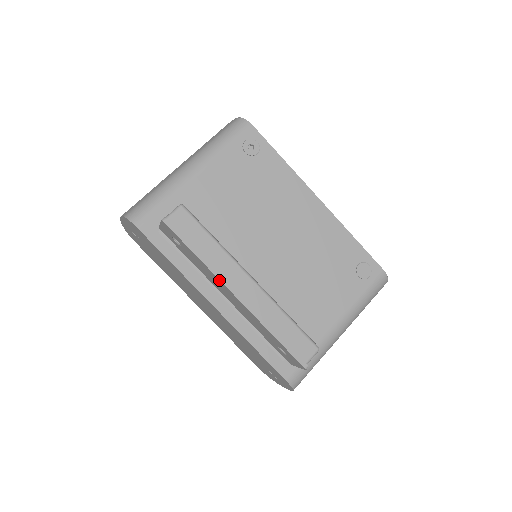
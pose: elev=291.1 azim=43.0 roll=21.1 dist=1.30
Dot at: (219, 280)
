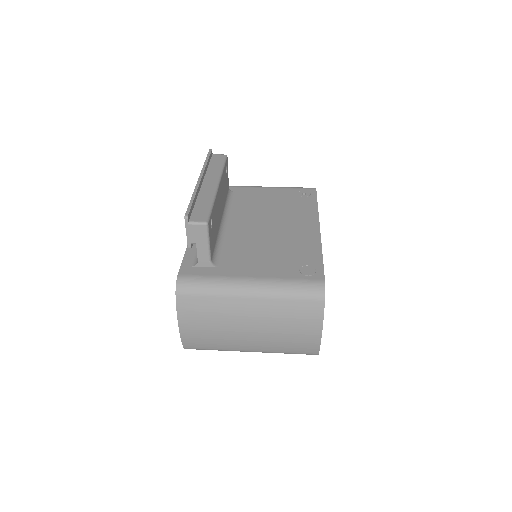
Dot at: (201, 172)
